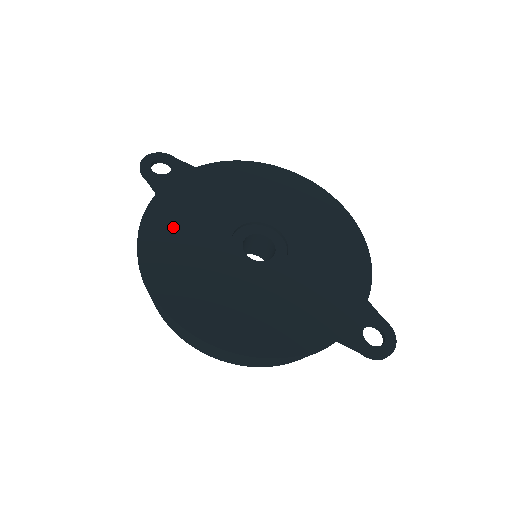
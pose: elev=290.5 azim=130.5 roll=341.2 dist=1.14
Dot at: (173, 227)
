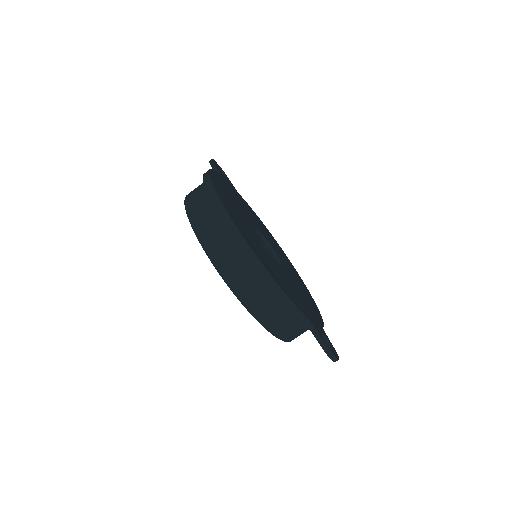
Dot at: (227, 190)
